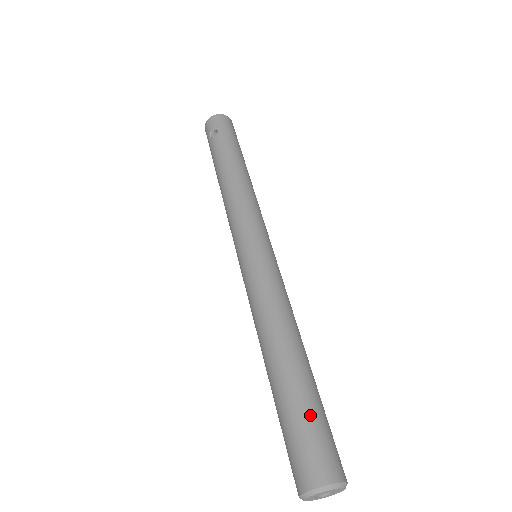
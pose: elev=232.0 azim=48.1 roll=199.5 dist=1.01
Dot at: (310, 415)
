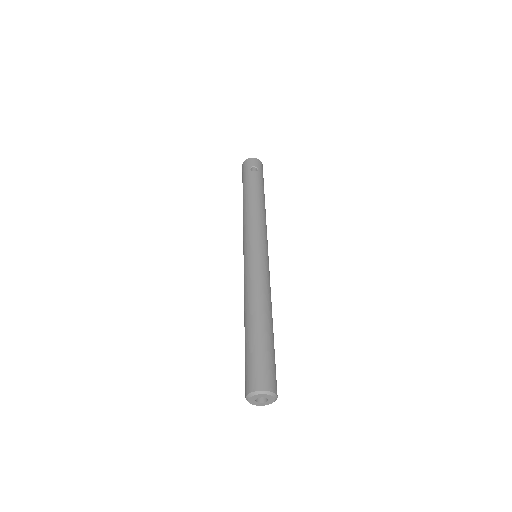
Dot at: (273, 355)
